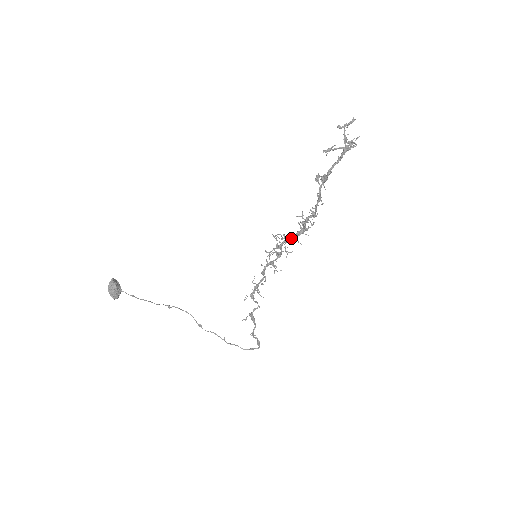
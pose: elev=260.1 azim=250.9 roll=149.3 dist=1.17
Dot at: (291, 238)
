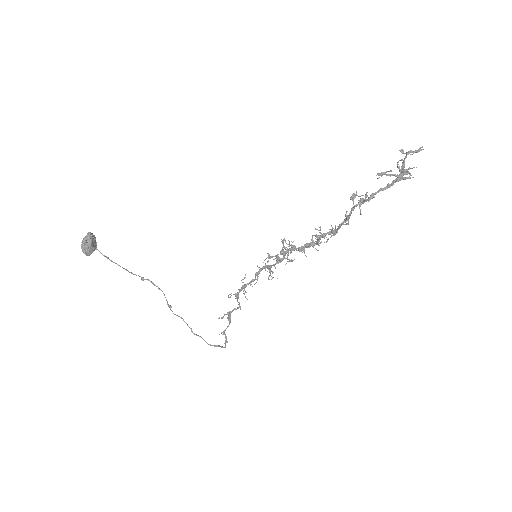
Dot at: (299, 247)
